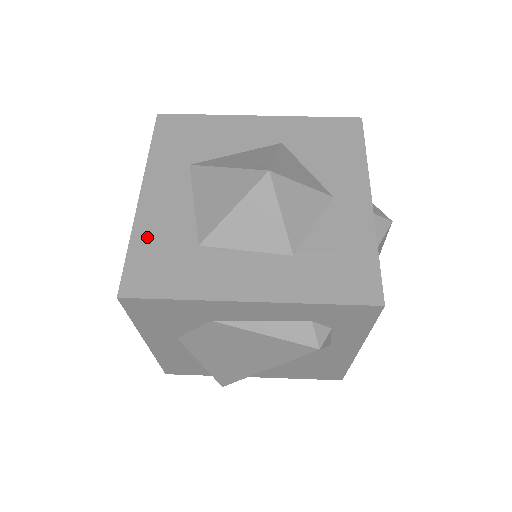
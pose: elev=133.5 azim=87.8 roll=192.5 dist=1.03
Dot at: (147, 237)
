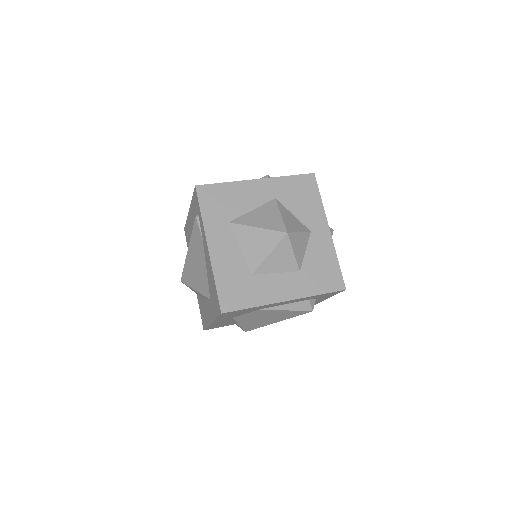
Dot at: (223, 275)
